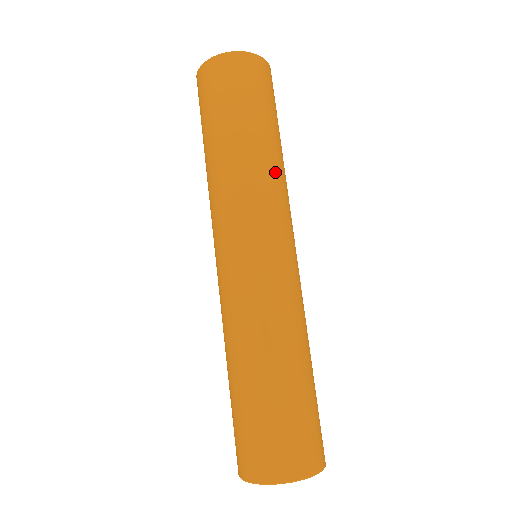
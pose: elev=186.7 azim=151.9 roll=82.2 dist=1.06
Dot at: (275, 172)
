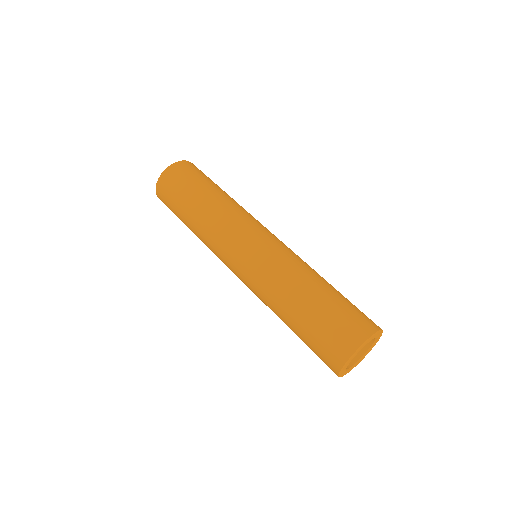
Dot at: (233, 204)
